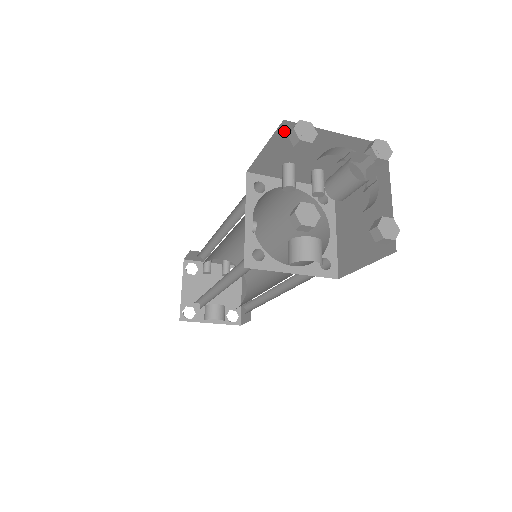
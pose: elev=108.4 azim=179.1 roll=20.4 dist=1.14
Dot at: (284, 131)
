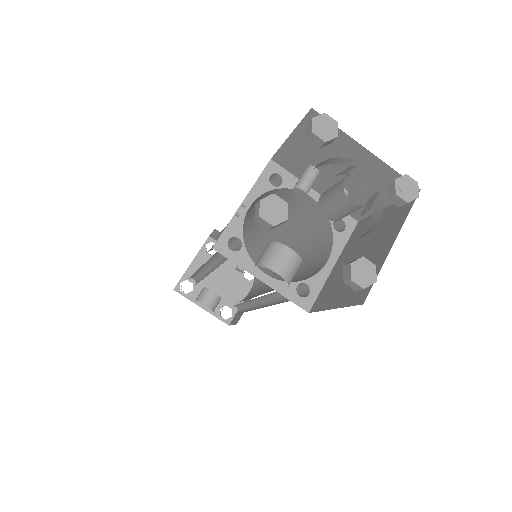
Dot at: occluded
